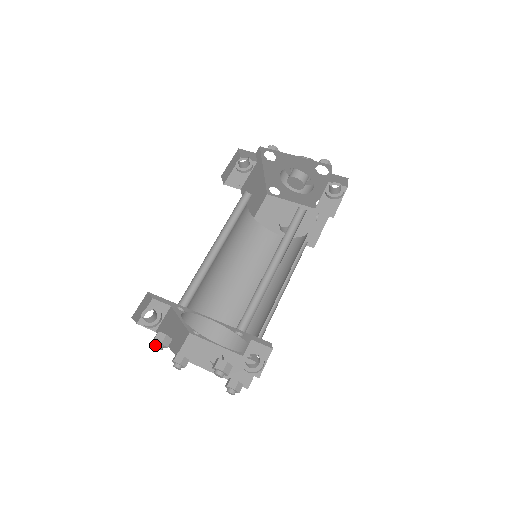
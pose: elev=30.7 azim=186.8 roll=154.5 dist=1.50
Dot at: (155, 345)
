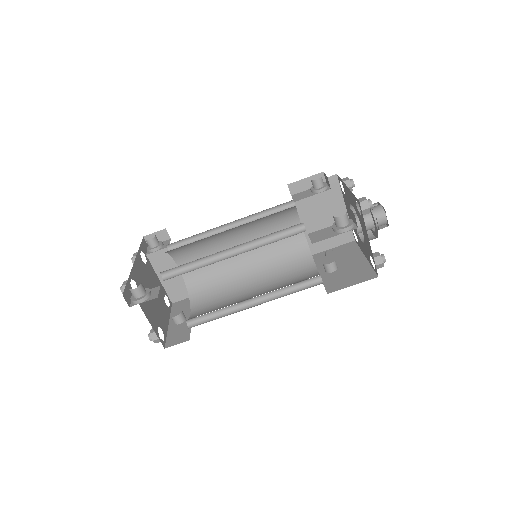
Dot at: (132, 257)
